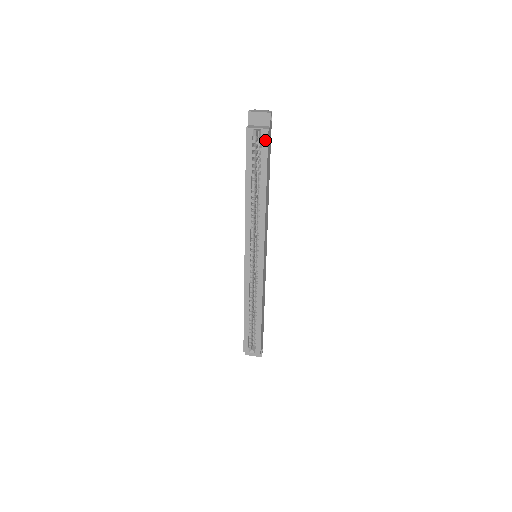
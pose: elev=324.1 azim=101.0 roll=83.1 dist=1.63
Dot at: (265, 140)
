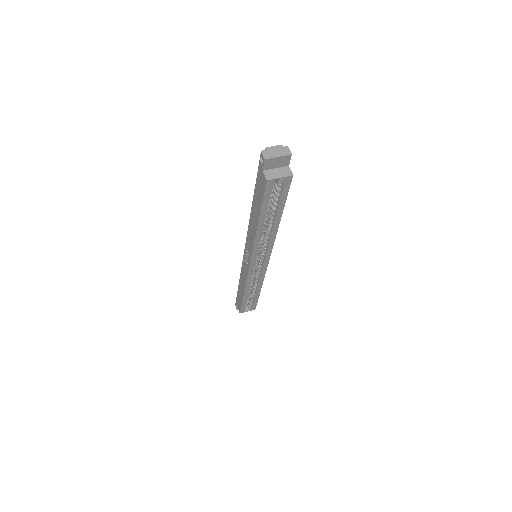
Dot at: (287, 184)
